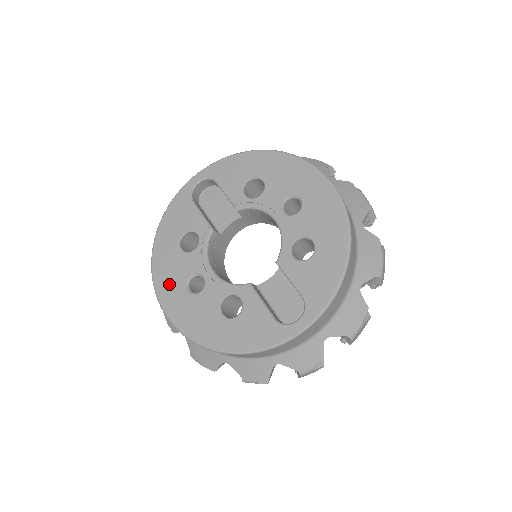
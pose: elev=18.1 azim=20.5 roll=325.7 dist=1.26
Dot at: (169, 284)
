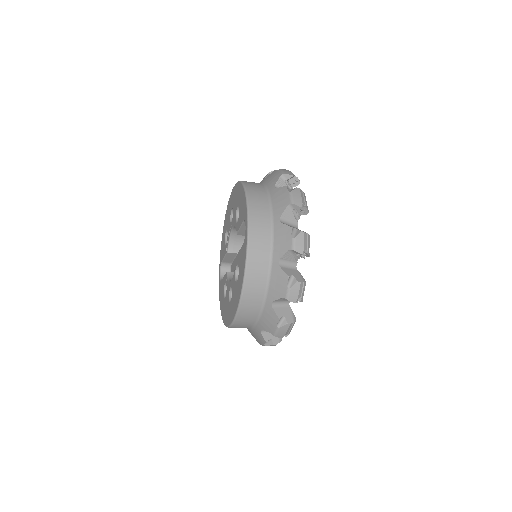
Dot at: (227, 314)
